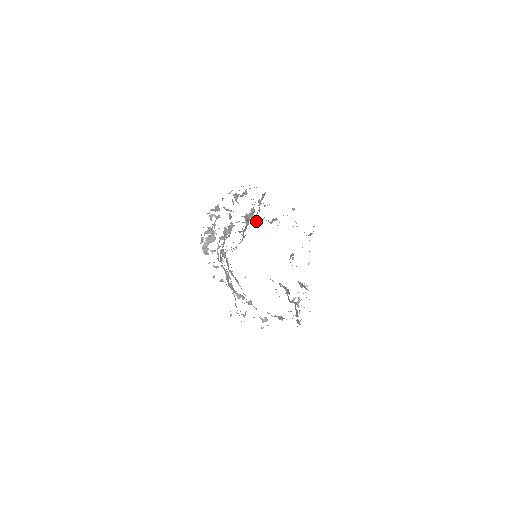
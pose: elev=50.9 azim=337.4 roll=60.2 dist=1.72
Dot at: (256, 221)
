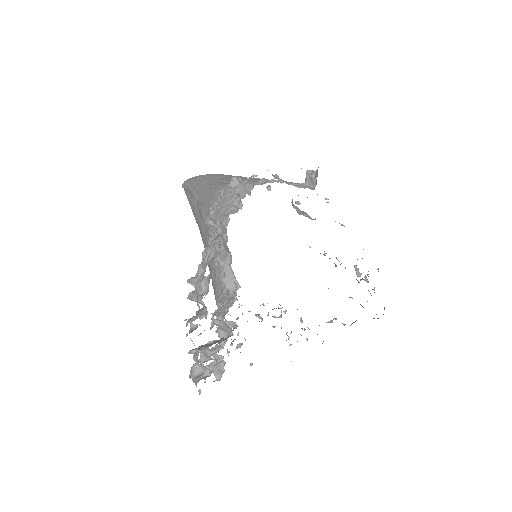
Dot at: occluded
